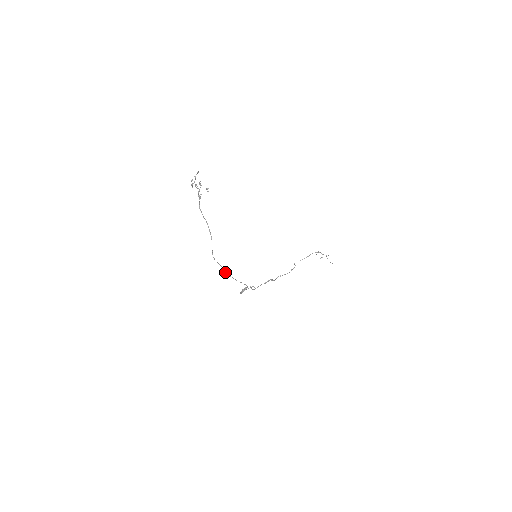
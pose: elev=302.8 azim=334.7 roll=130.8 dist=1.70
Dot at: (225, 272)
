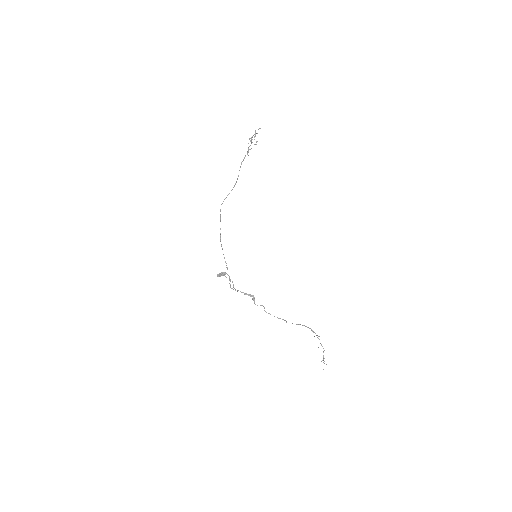
Dot at: (220, 234)
